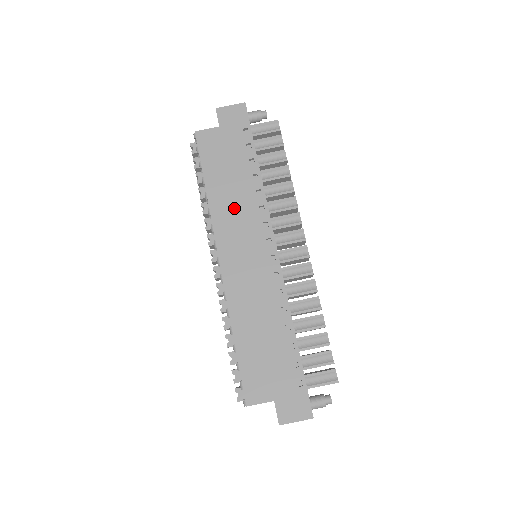
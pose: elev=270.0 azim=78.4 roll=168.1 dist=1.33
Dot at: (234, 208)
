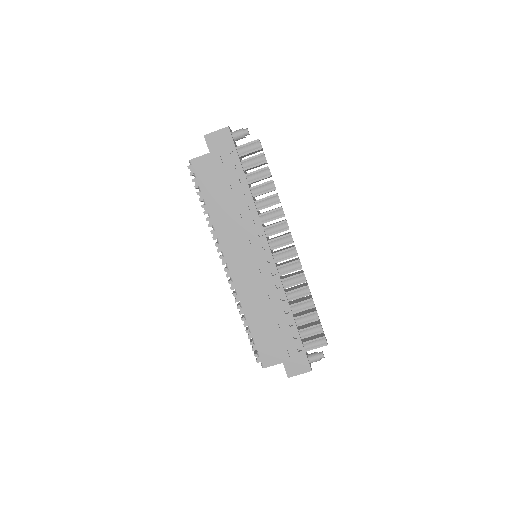
Dot at: (233, 224)
